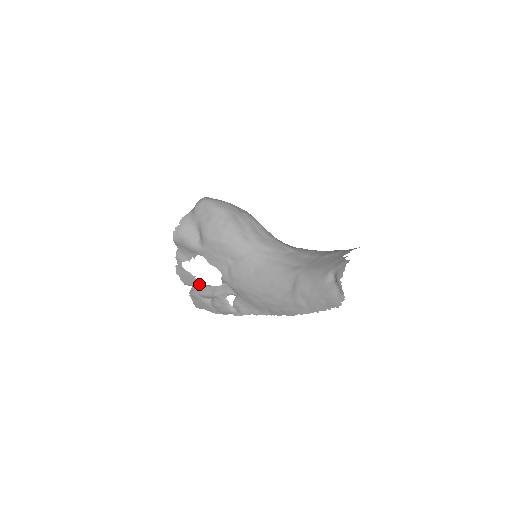
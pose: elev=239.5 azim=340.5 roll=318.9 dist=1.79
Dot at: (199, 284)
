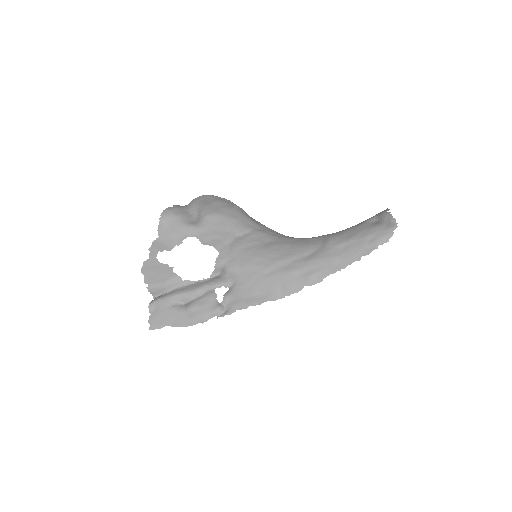
Dot at: (175, 279)
